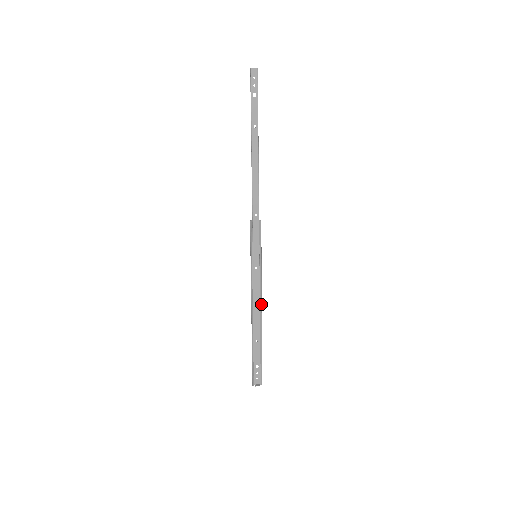
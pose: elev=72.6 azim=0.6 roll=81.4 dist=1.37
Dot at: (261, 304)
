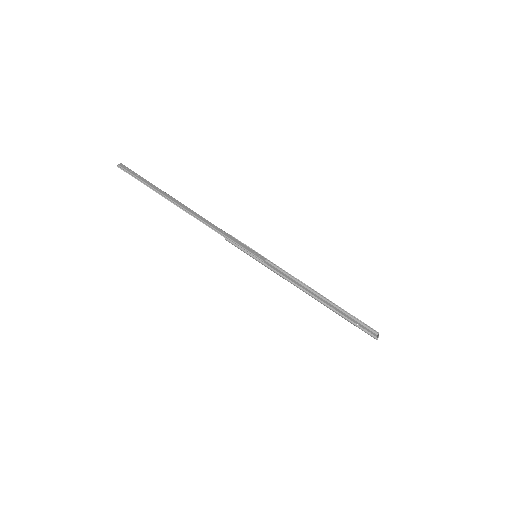
Dot at: (300, 281)
